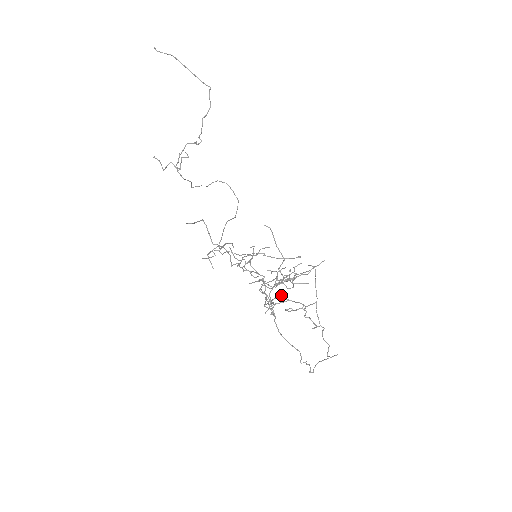
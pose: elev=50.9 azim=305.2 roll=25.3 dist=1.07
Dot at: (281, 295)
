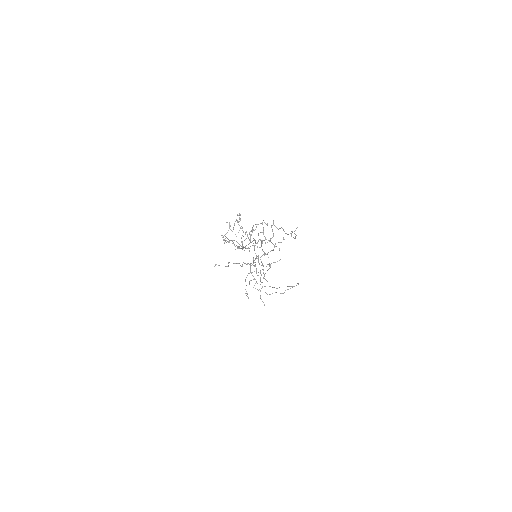
Dot at: occluded
